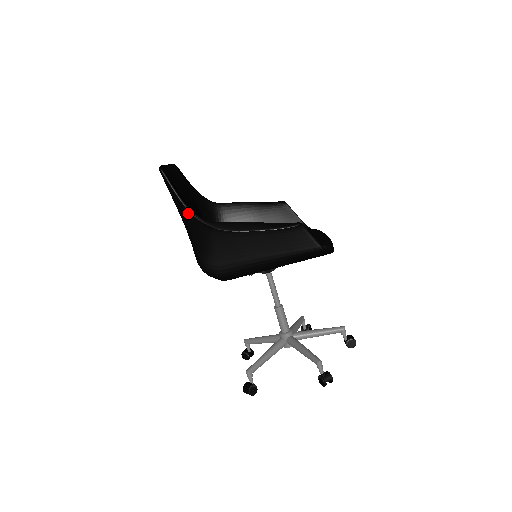
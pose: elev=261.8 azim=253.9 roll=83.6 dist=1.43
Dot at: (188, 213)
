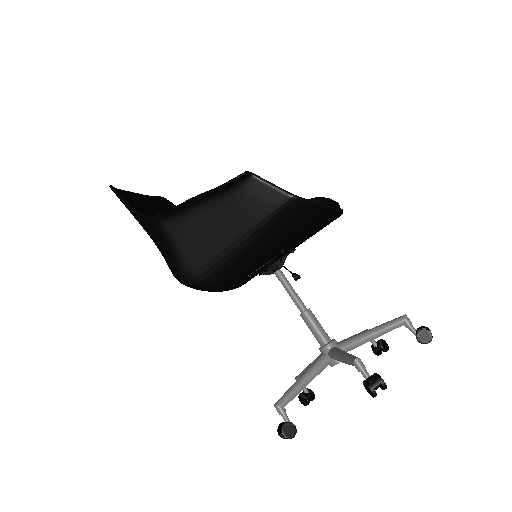
Dot at: (138, 217)
